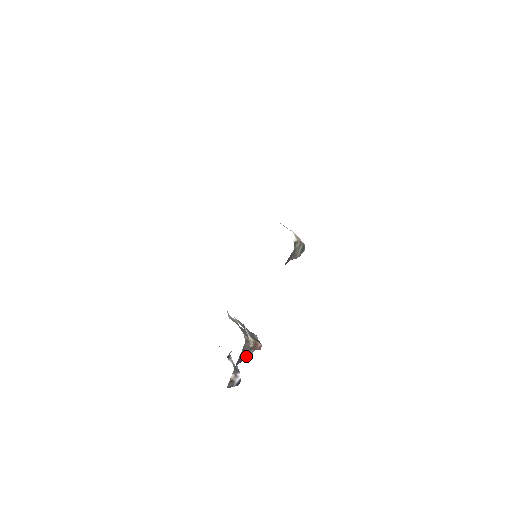
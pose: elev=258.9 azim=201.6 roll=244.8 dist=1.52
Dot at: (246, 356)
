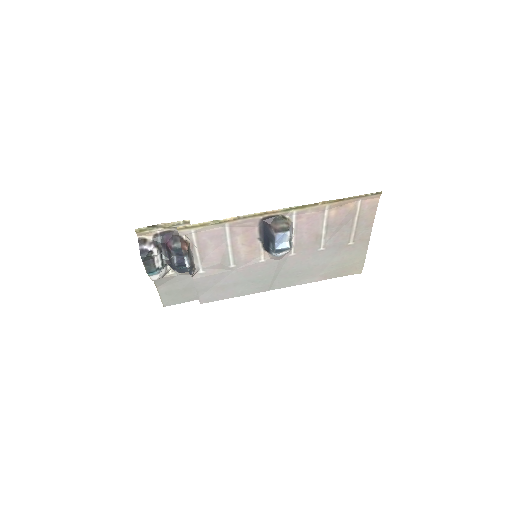
Dot at: (173, 240)
